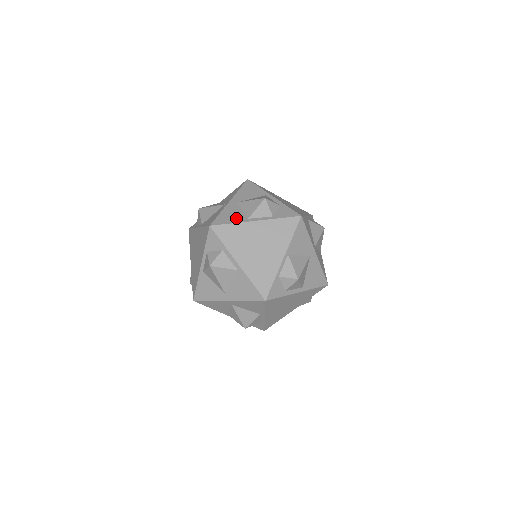
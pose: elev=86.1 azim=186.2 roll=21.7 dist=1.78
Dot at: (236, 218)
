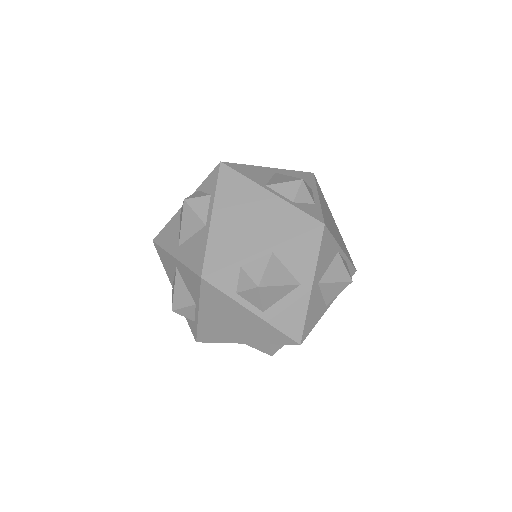
Dot at: (255, 176)
